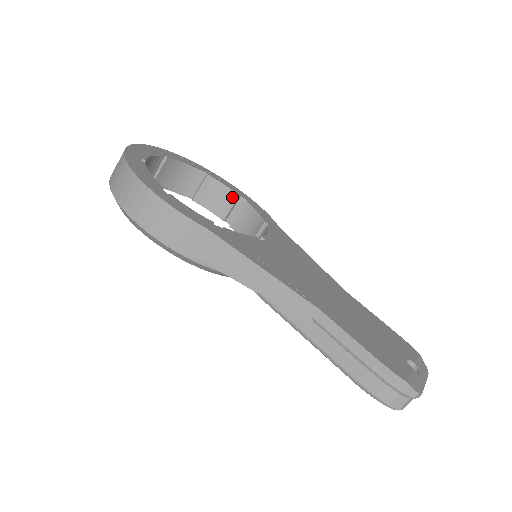
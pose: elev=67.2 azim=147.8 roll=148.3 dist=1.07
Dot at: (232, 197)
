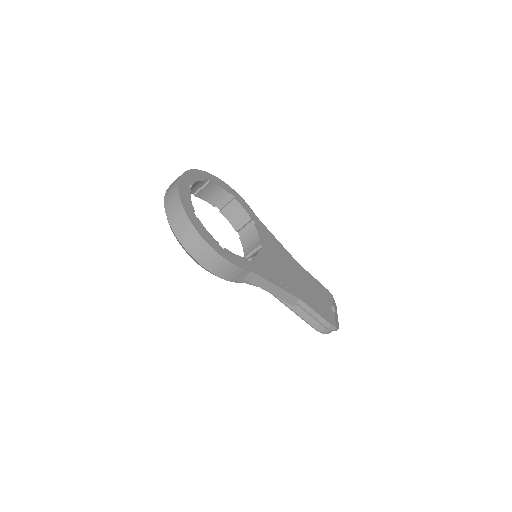
Dot at: (224, 194)
